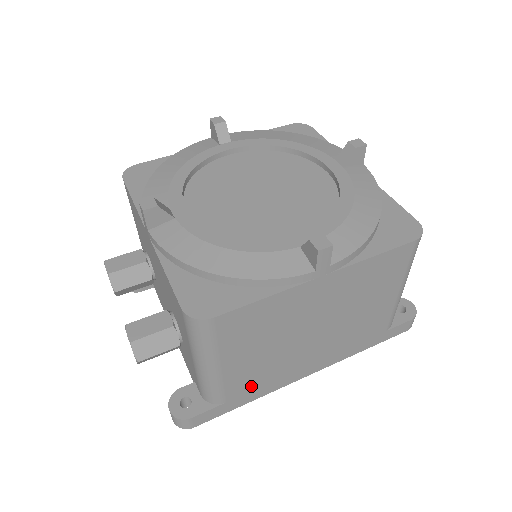
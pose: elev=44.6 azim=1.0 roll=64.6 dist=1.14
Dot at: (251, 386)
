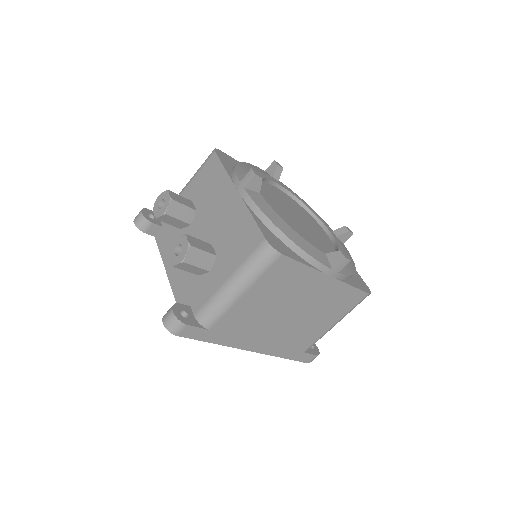
Dot at: (231, 329)
